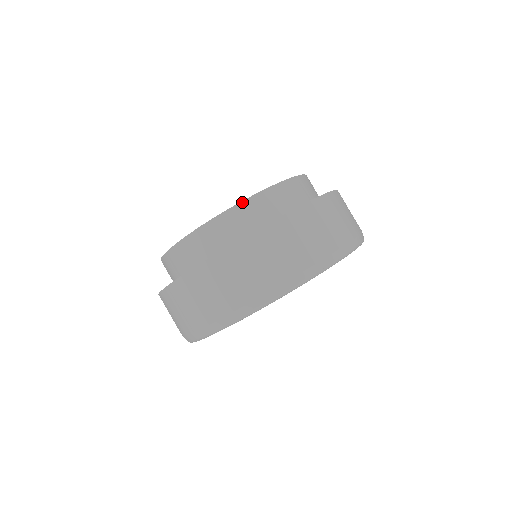
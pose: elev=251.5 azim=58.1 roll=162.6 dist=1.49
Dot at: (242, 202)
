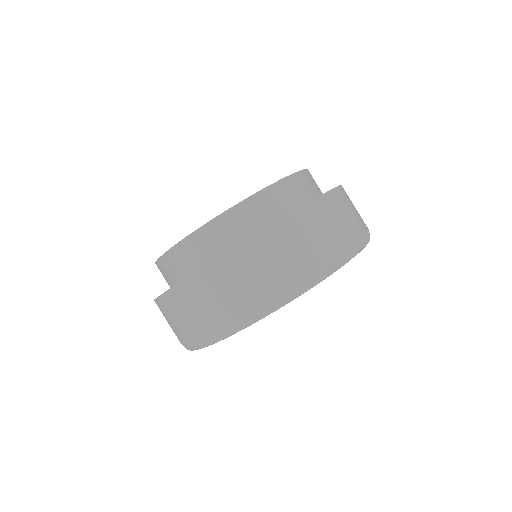
Dot at: (191, 235)
